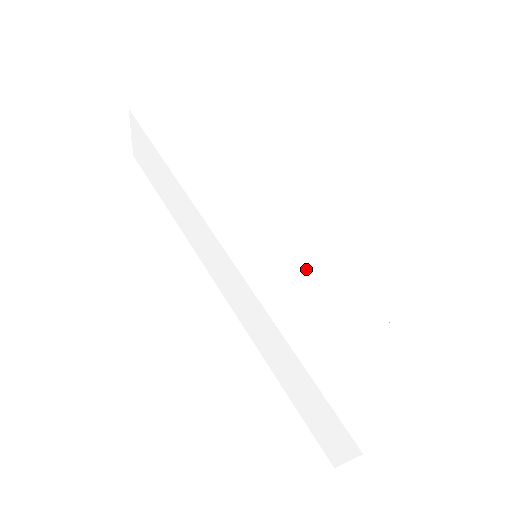
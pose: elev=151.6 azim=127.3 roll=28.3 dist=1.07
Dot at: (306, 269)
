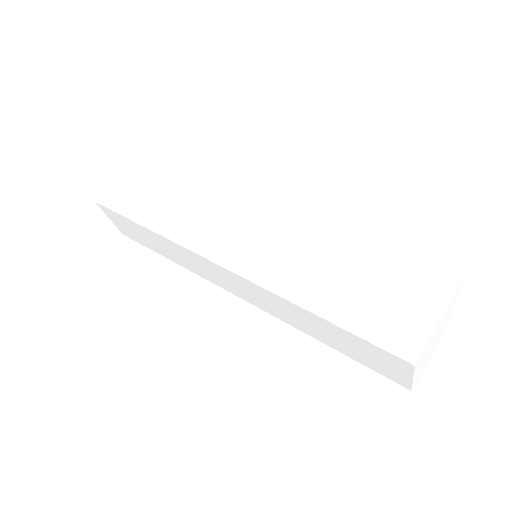
Dot at: (297, 243)
